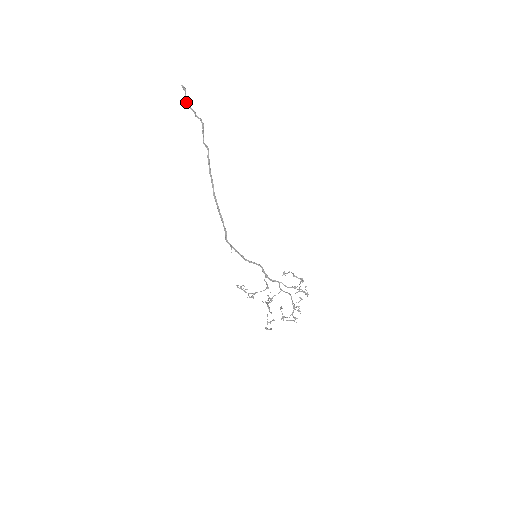
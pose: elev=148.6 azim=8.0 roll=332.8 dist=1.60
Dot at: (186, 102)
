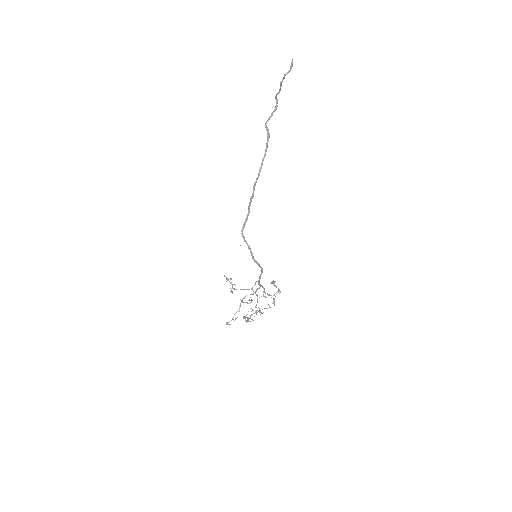
Dot at: (283, 79)
